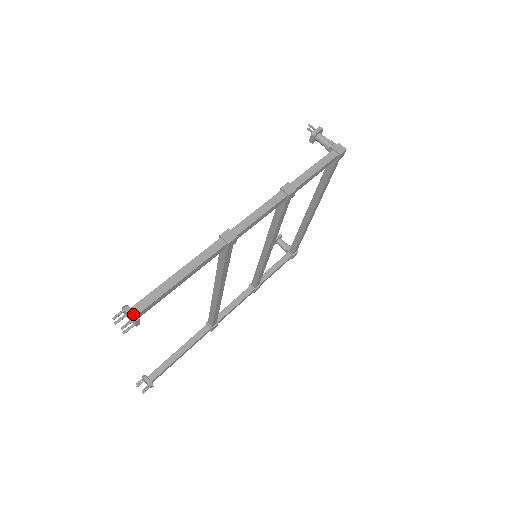
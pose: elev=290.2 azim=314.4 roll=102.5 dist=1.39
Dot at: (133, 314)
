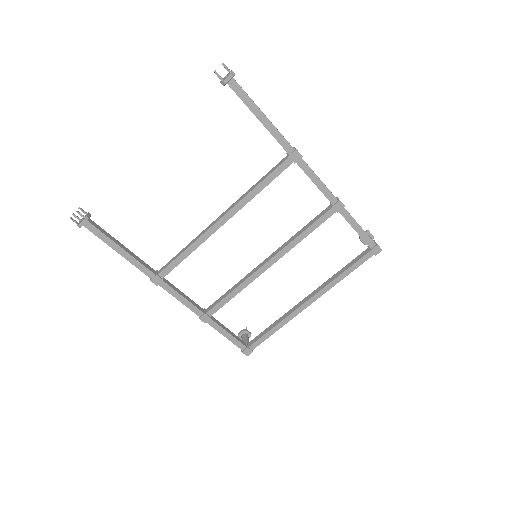
Dot at: occluded
